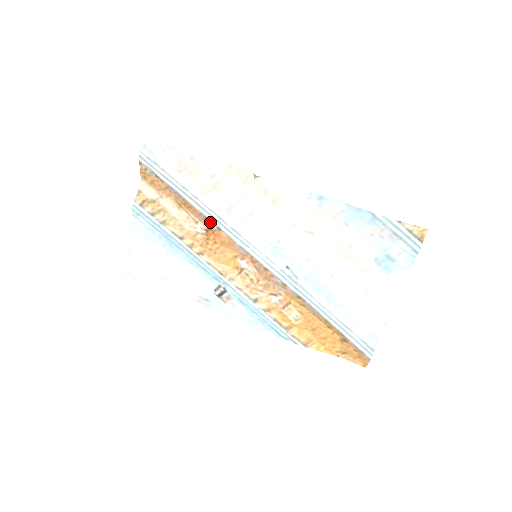
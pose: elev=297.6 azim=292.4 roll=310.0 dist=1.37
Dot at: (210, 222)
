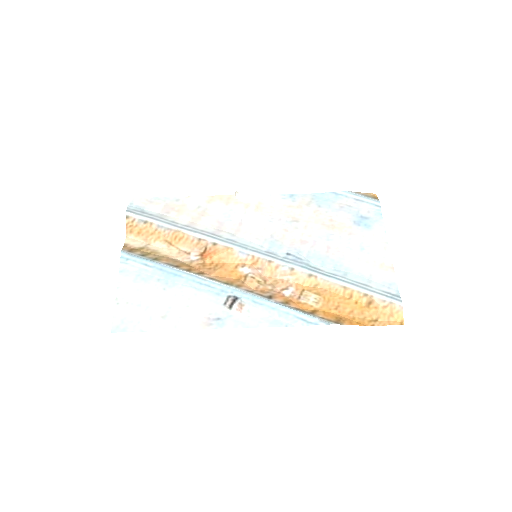
Dot at: (204, 242)
